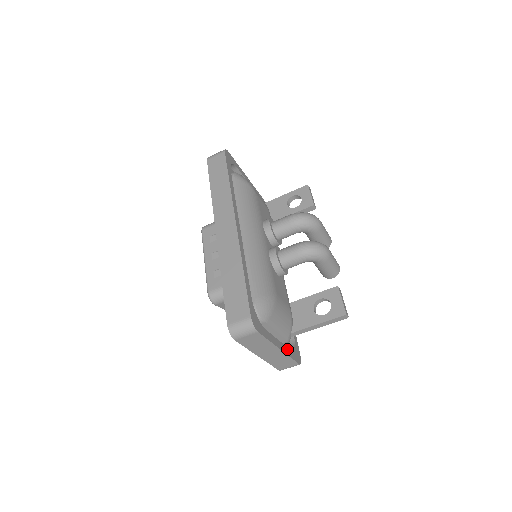
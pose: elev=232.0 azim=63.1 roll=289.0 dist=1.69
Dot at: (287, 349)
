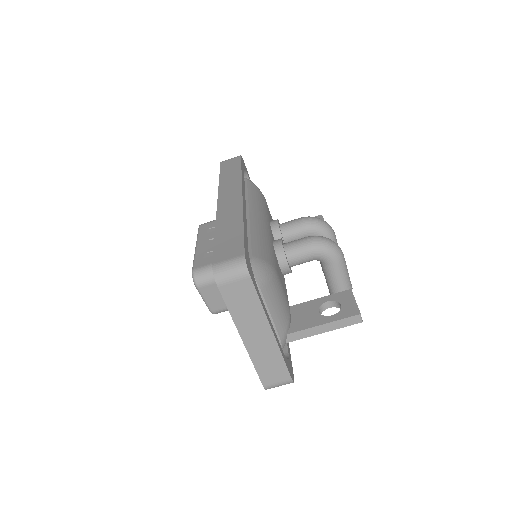
Dot at: (280, 345)
